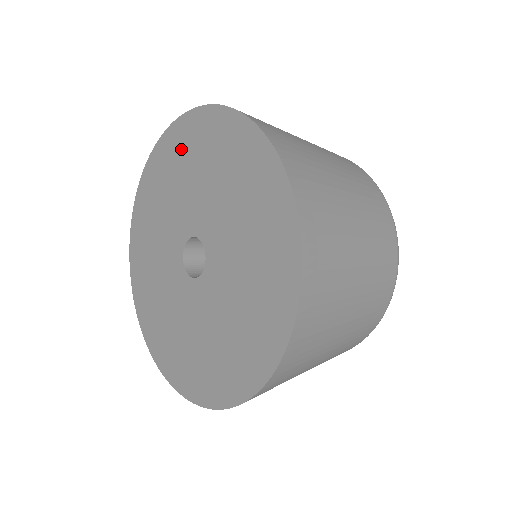
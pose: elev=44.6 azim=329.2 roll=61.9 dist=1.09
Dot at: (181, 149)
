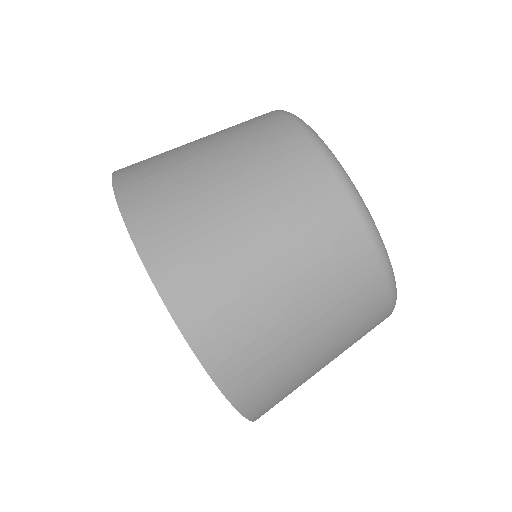
Dot at: occluded
